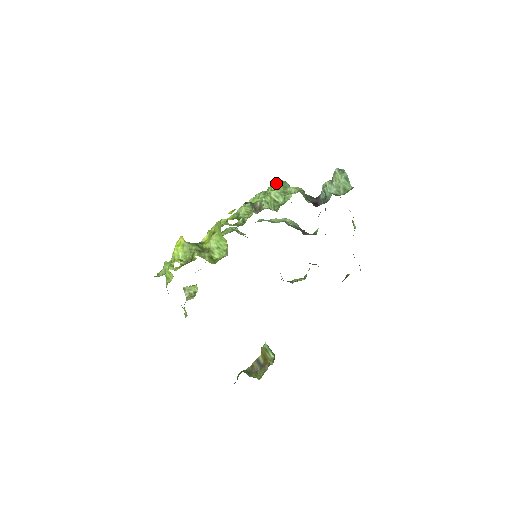
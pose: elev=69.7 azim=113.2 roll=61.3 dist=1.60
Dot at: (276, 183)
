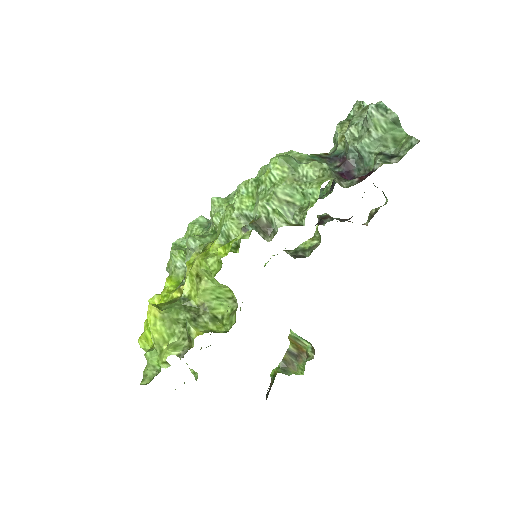
Dot at: (275, 167)
